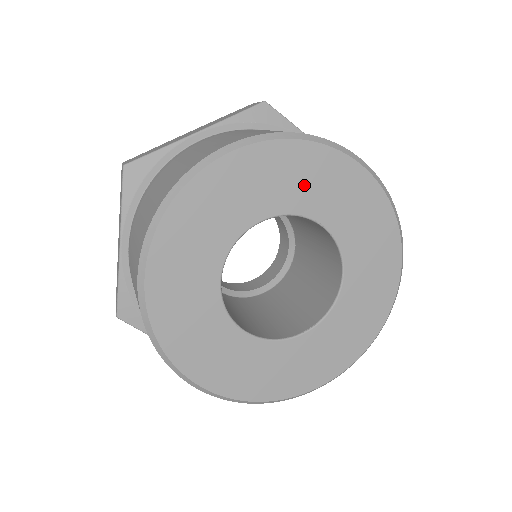
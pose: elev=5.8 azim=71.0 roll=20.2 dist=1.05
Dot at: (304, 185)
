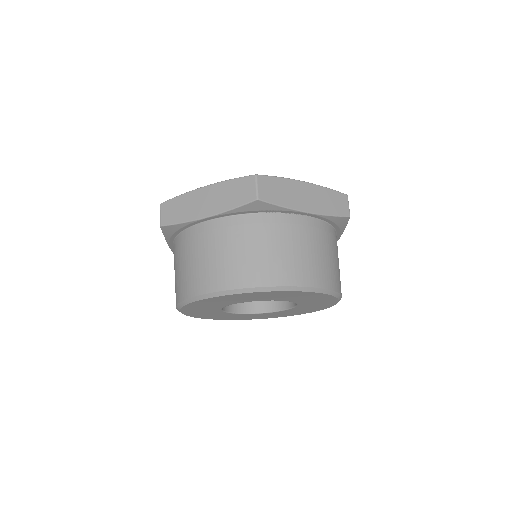
Dot at: (266, 297)
